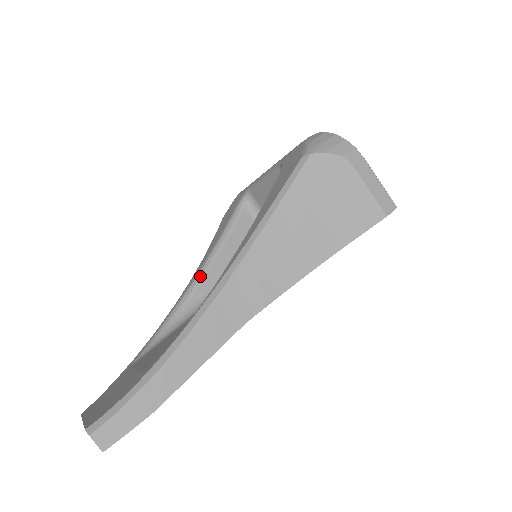
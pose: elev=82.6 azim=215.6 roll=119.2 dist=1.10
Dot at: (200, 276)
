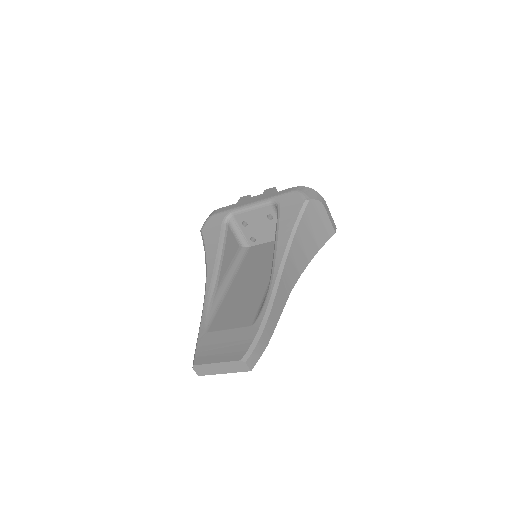
Dot at: (218, 271)
